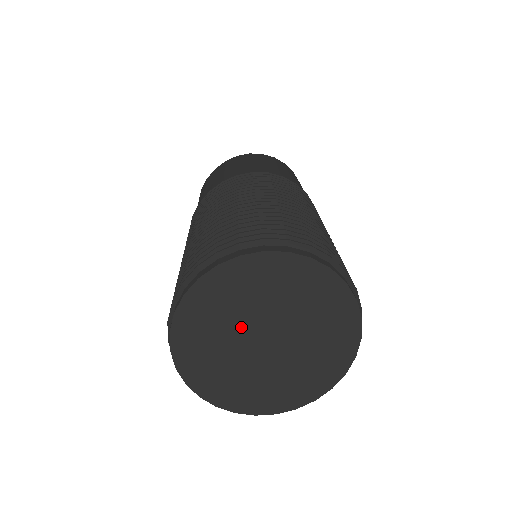
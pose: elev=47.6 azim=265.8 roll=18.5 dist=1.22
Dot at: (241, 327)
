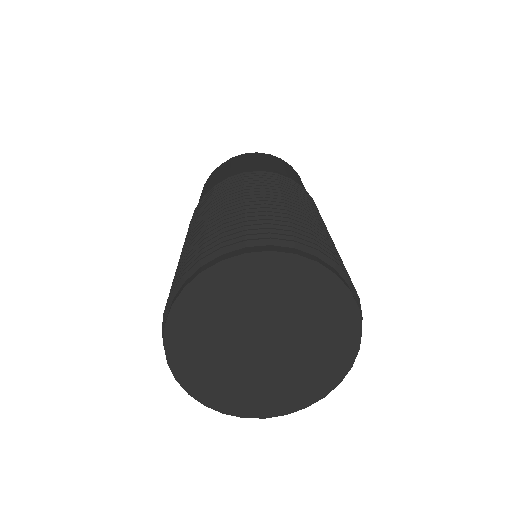
Dot at: (239, 326)
